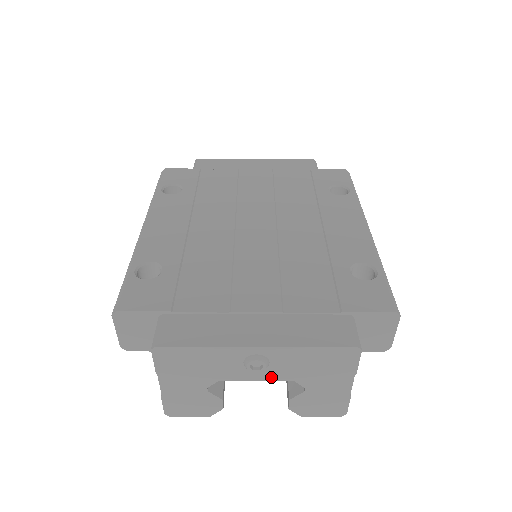
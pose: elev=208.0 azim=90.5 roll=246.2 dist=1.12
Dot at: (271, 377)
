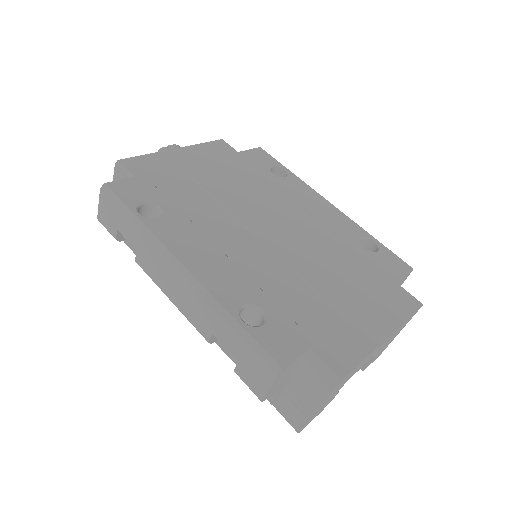
Dot at: occluded
